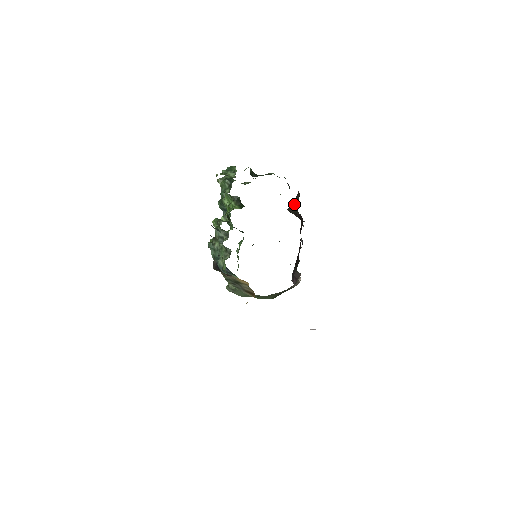
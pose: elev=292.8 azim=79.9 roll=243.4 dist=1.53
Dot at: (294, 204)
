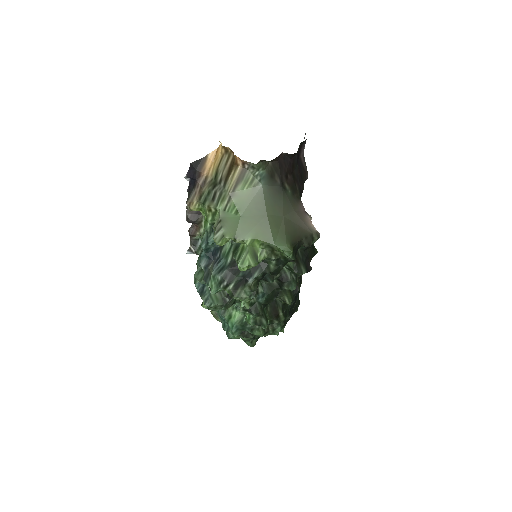
Dot at: occluded
